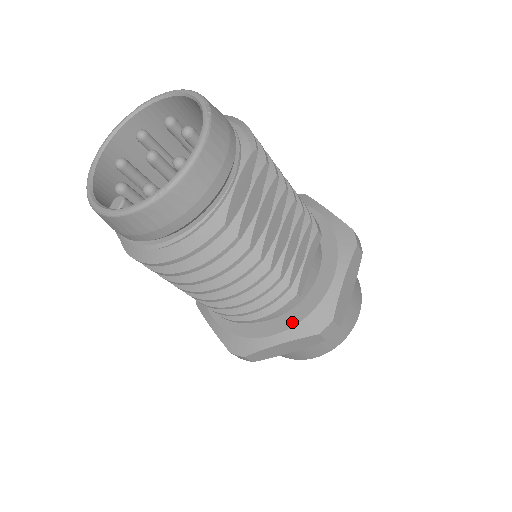
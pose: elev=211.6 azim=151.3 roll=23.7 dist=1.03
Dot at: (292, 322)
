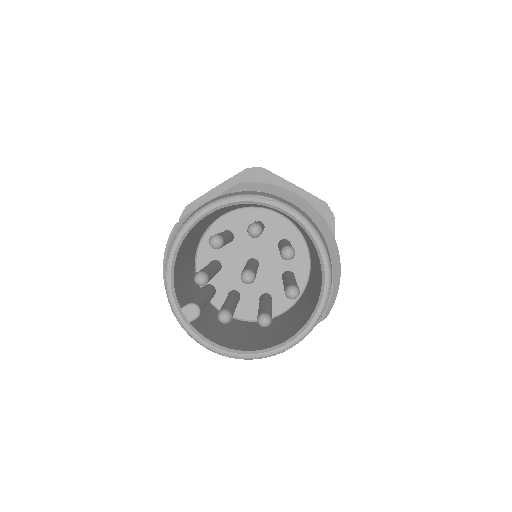
Dot at: occluded
